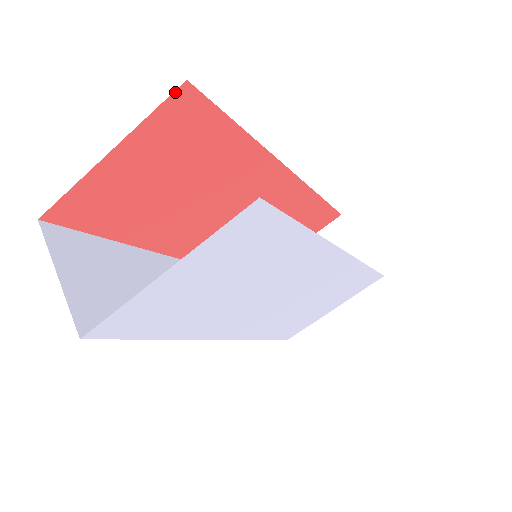
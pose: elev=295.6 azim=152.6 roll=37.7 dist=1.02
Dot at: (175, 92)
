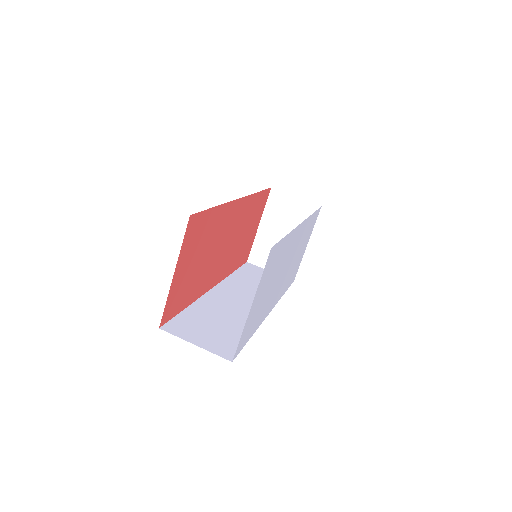
Dot at: (188, 224)
